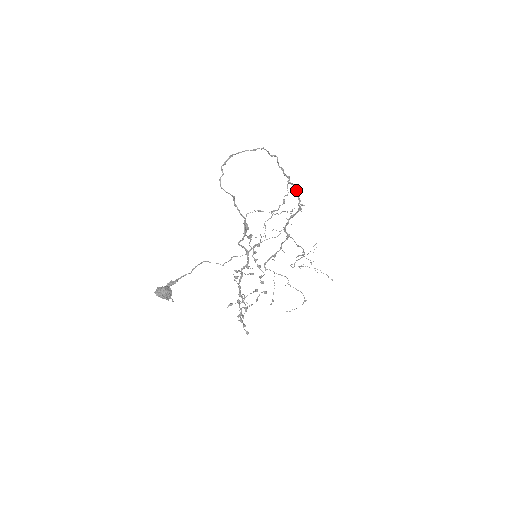
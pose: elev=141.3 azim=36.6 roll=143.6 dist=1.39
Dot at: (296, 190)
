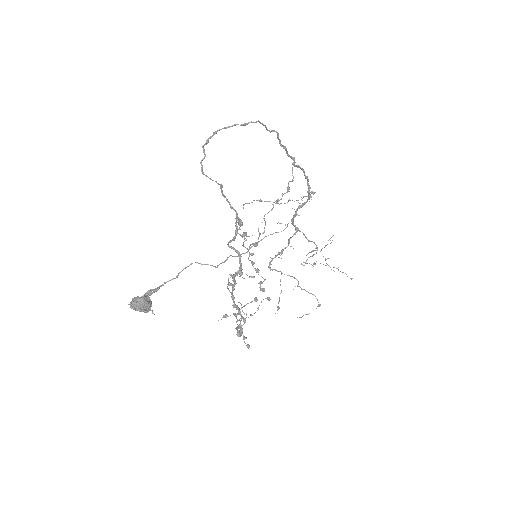
Dot at: (304, 174)
